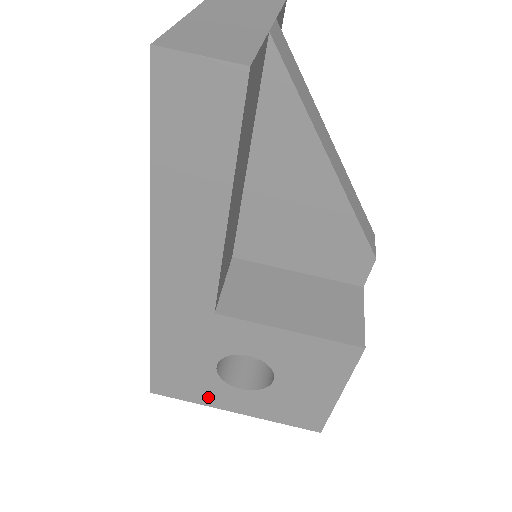
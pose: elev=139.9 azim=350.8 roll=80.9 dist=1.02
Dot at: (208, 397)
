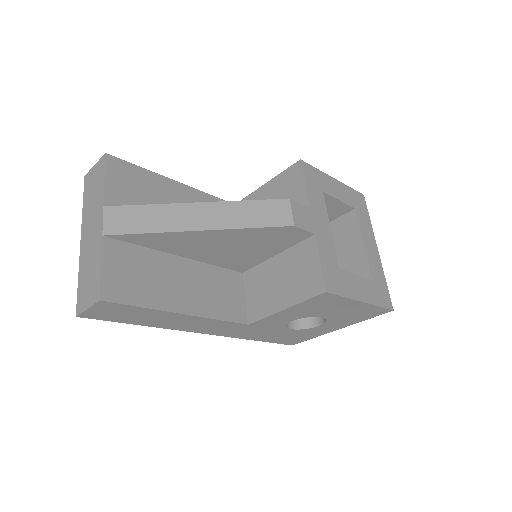
Dot at: (315, 334)
